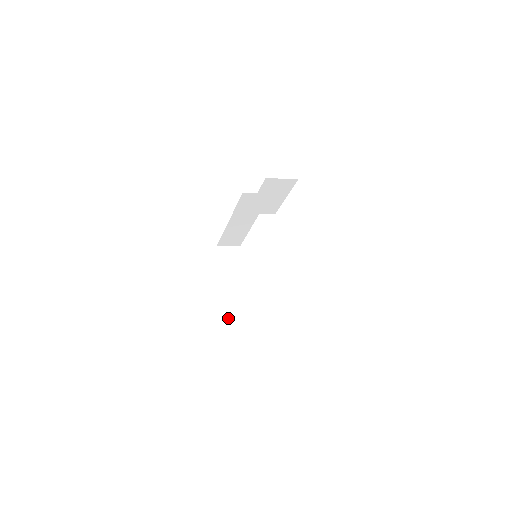
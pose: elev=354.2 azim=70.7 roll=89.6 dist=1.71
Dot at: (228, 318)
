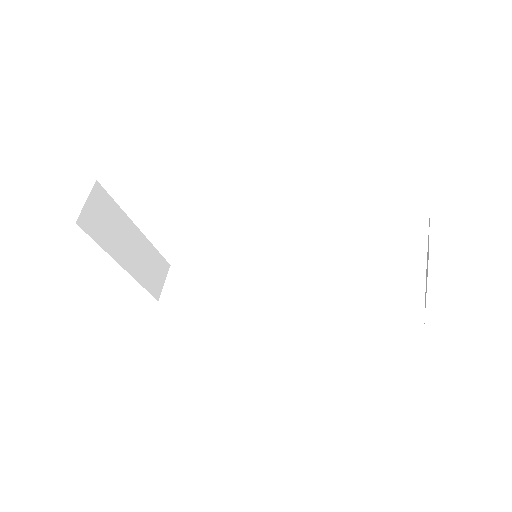
Dot at: (152, 294)
